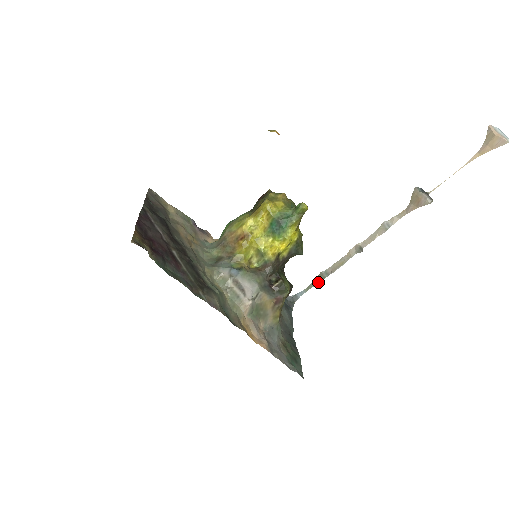
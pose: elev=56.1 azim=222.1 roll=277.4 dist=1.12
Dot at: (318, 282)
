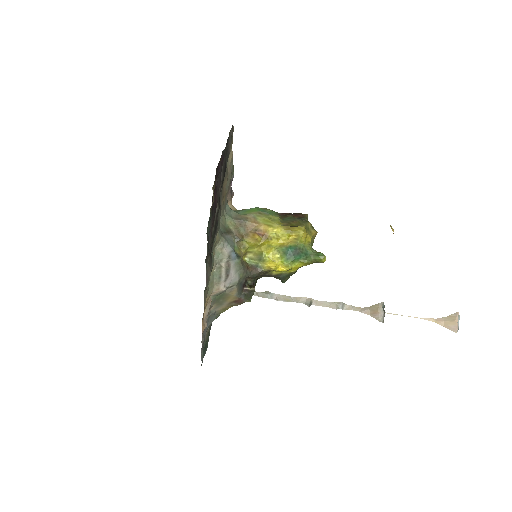
Dot at: (260, 296)
